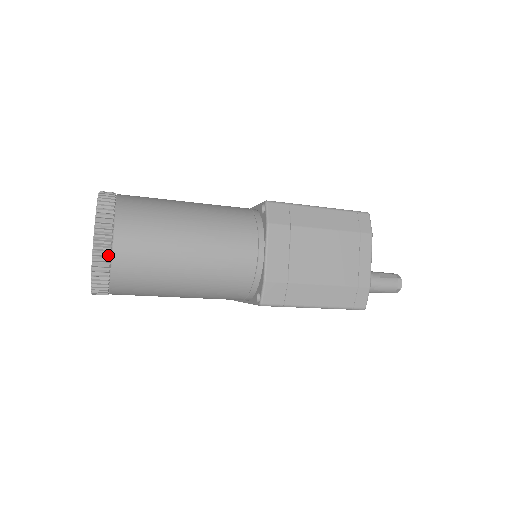
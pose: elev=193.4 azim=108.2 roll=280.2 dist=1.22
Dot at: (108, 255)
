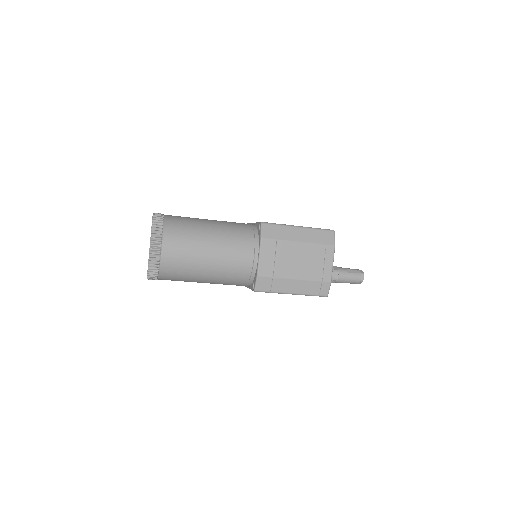
Dot at: (158, 257)
